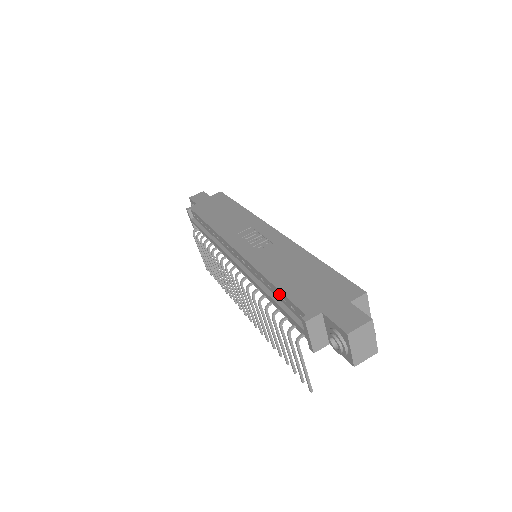
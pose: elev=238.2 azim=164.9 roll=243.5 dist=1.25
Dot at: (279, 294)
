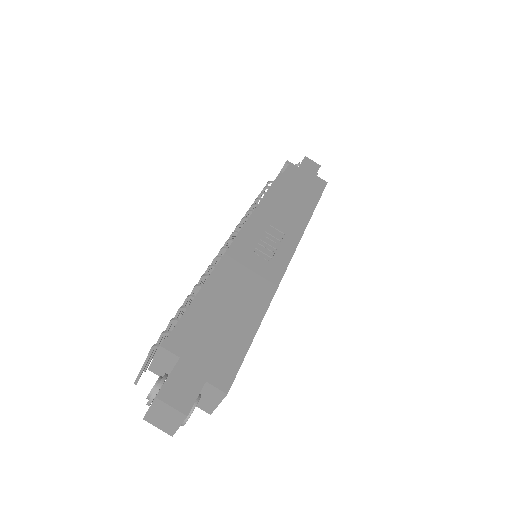
Dot at: (197, 302)
